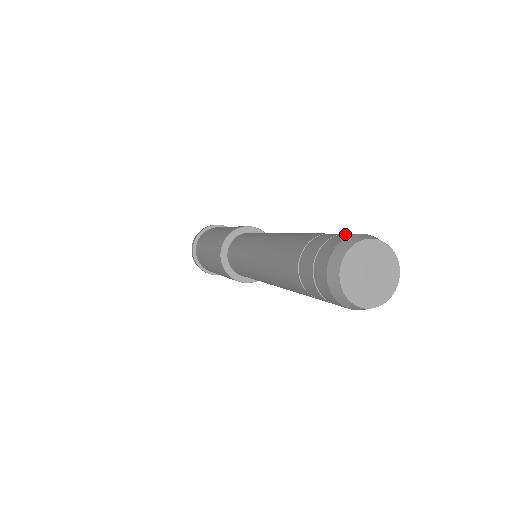
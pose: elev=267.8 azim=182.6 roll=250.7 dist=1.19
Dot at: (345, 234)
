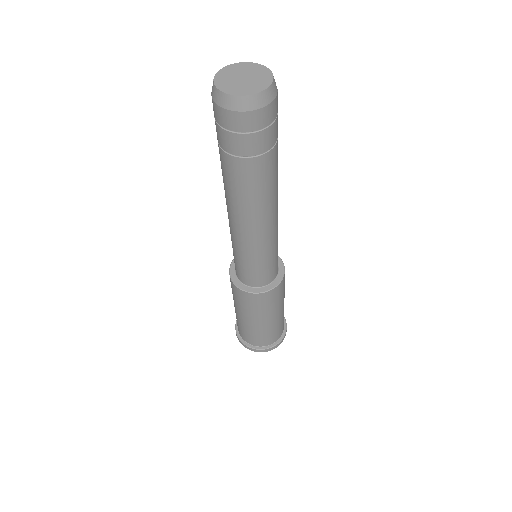
Dot at: occluded
